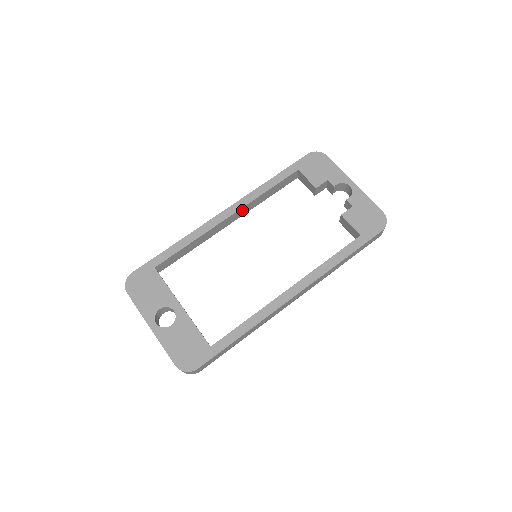
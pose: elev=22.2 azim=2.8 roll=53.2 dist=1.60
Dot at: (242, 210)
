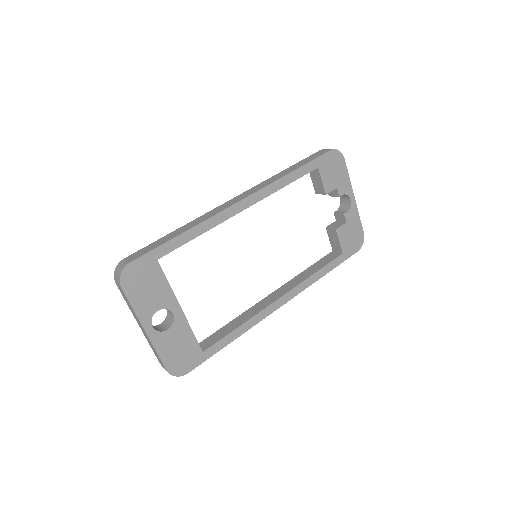
Dot at: occluded
